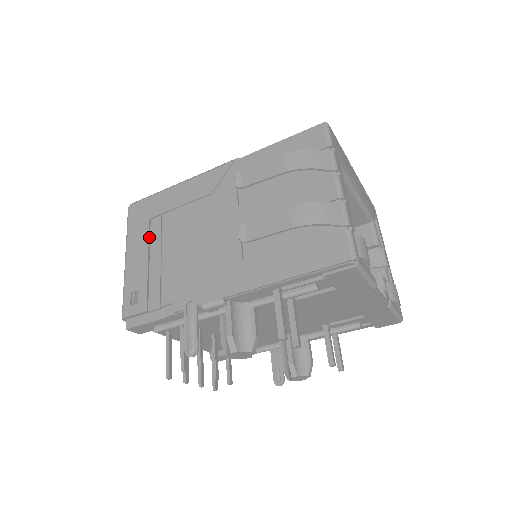
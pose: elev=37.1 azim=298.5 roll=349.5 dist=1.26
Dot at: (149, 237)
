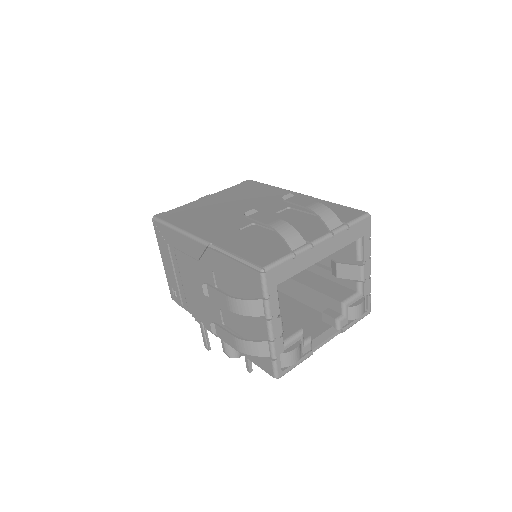
Dot at: (171, 257)
